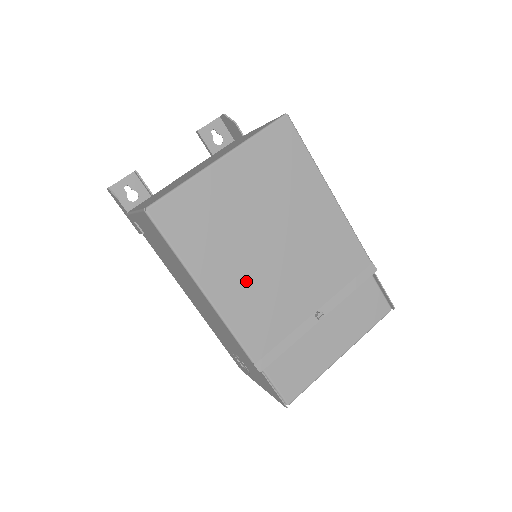
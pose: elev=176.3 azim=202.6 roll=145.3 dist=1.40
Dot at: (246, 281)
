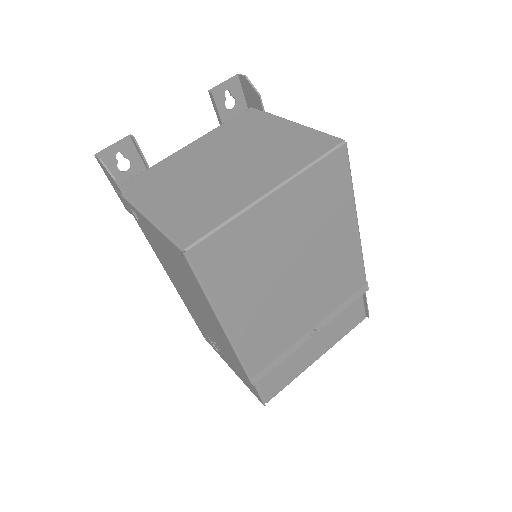
Dot at: (262, 311)
